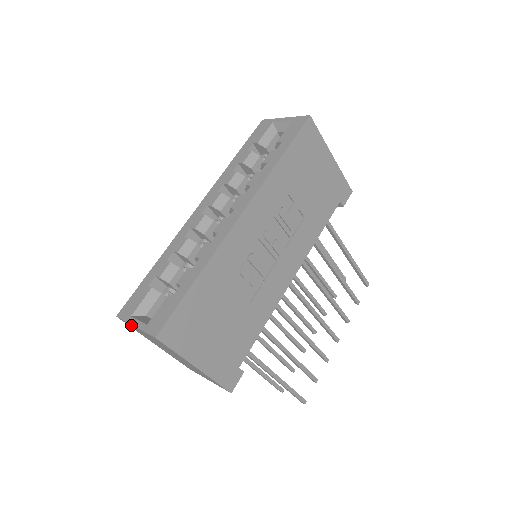
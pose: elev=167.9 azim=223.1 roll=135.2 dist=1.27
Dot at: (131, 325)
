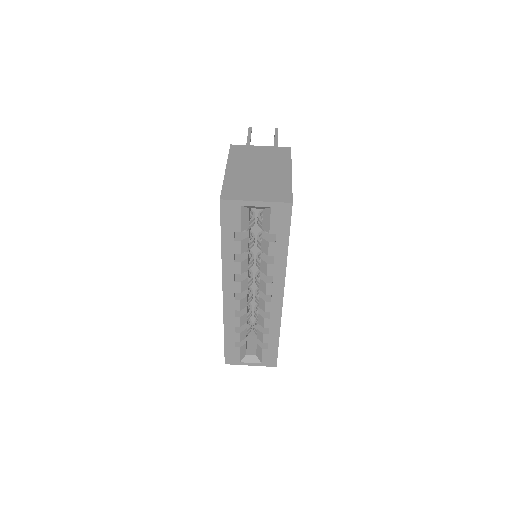
Dot at: (242, 363)
